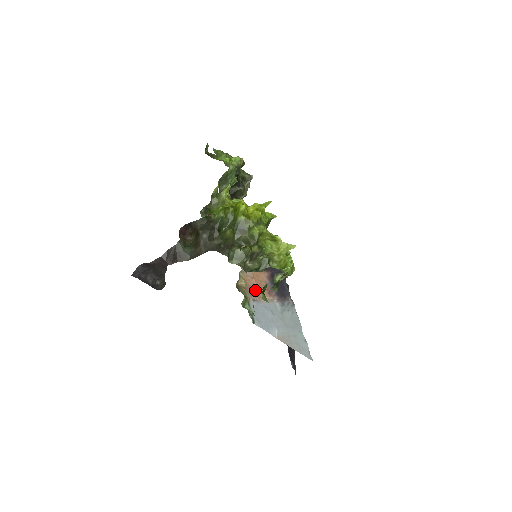
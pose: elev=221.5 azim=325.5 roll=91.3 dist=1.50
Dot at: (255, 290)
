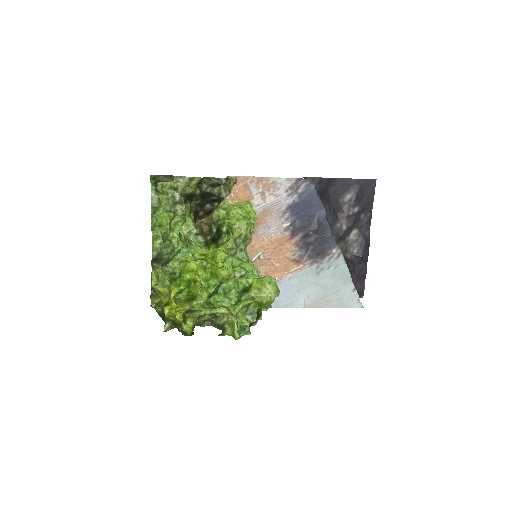
Dot at: (274, 270)
